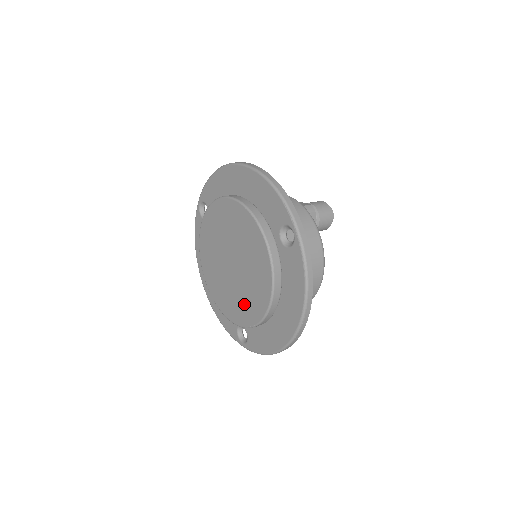
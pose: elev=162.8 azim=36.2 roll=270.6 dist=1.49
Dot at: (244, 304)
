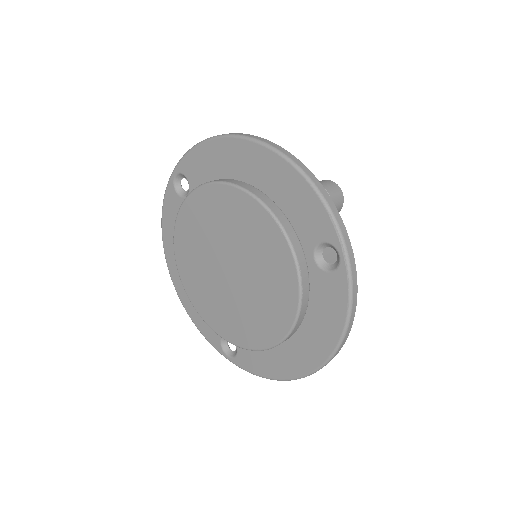
Dot at: (244, 322)
